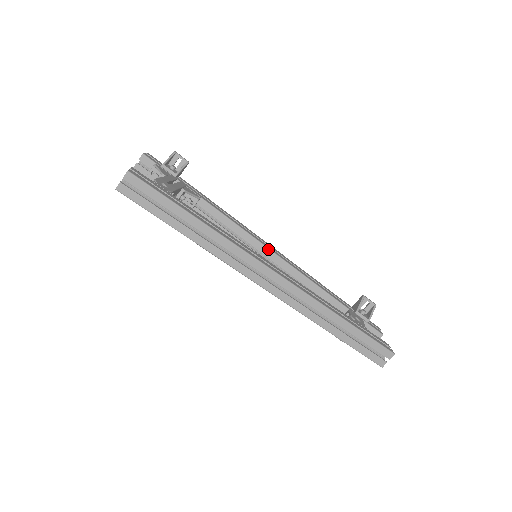
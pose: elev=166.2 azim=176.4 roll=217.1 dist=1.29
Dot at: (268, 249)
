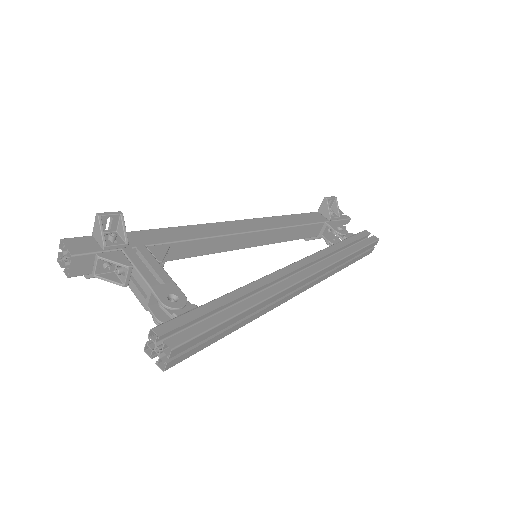
Dot at: (251, 233)
